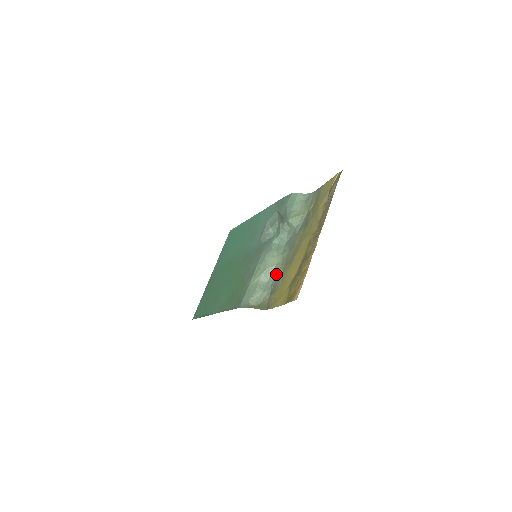
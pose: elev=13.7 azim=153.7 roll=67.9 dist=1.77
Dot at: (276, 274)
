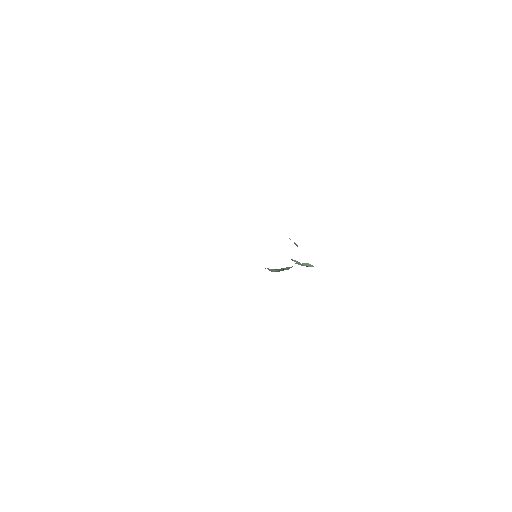
Dot at: occluded
